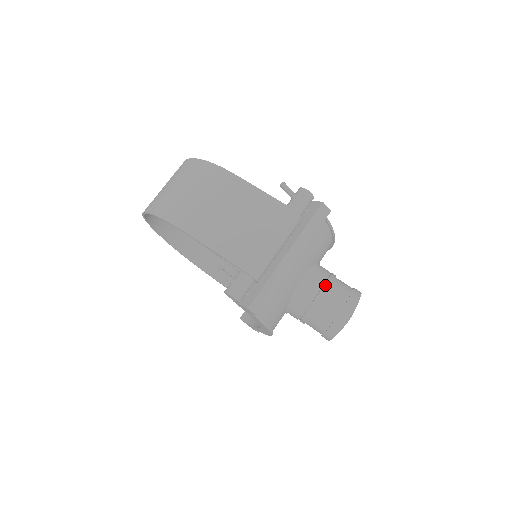
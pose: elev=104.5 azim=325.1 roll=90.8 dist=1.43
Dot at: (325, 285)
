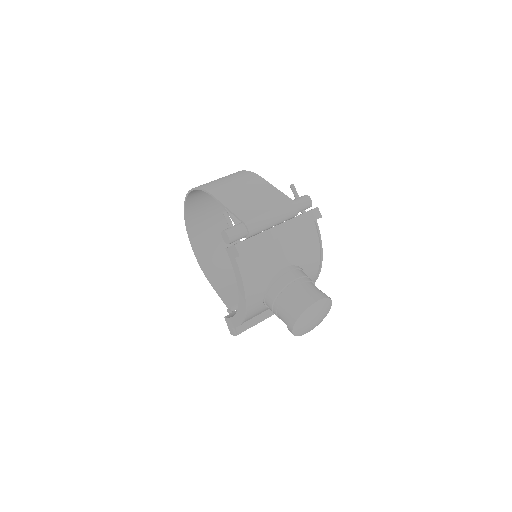
Dot at: (303, 278)
